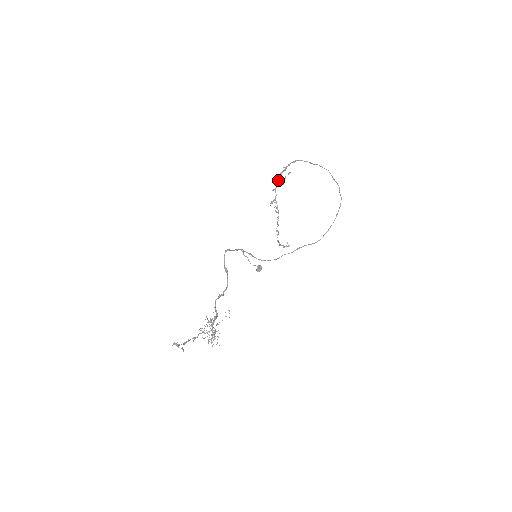
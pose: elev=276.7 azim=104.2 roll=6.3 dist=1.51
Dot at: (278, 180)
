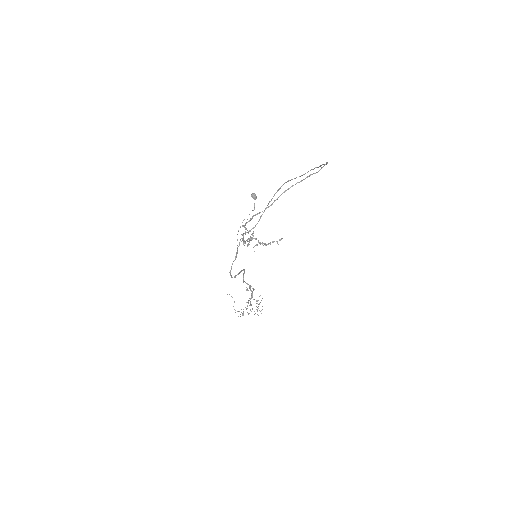
Dot at: occluded
